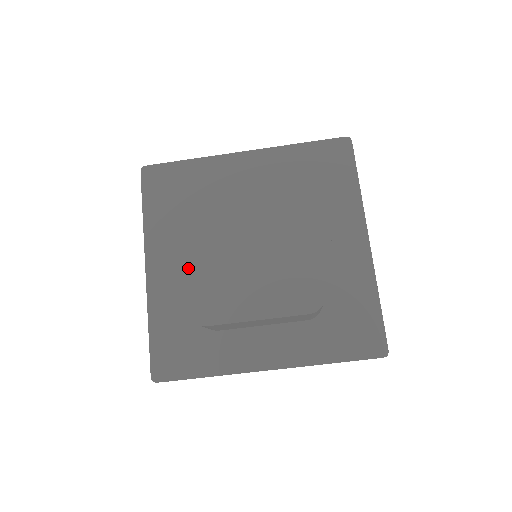
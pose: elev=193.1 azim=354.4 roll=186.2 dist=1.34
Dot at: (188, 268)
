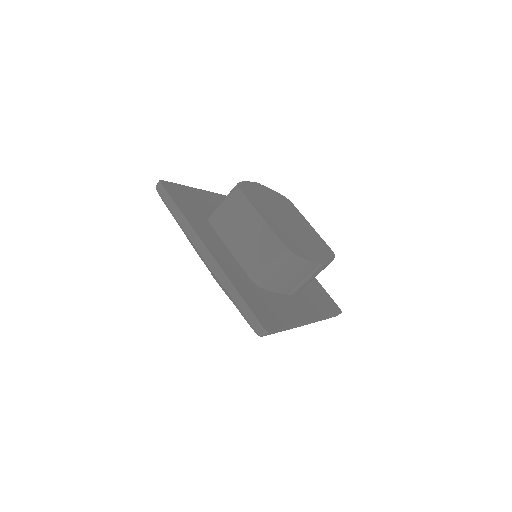
Dot at: (257, 189)
